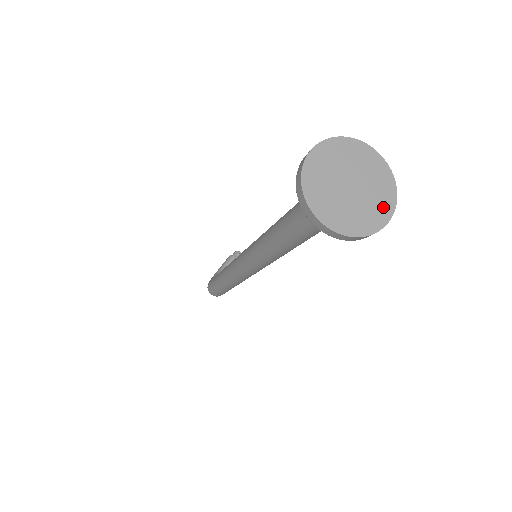
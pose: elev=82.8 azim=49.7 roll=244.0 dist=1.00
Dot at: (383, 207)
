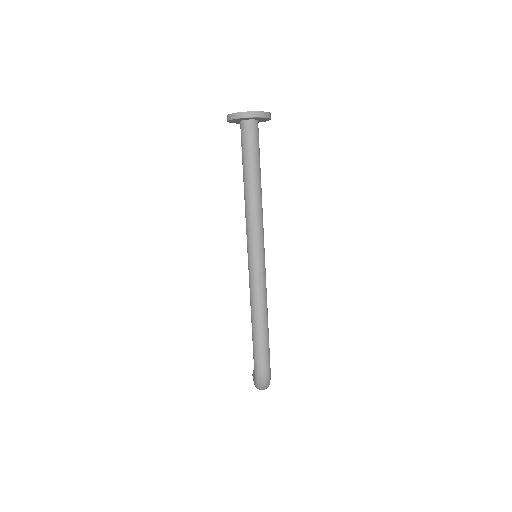
Dot at: occluded
